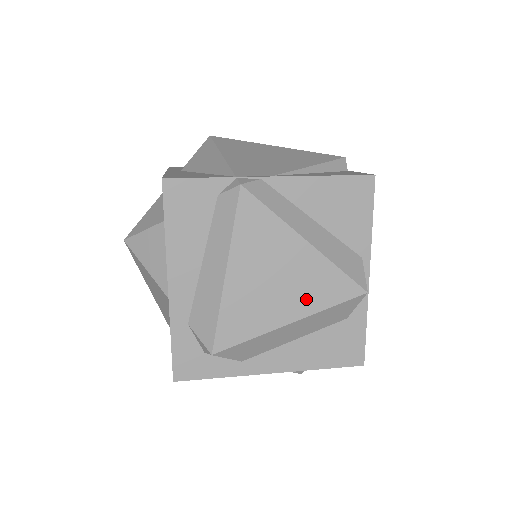
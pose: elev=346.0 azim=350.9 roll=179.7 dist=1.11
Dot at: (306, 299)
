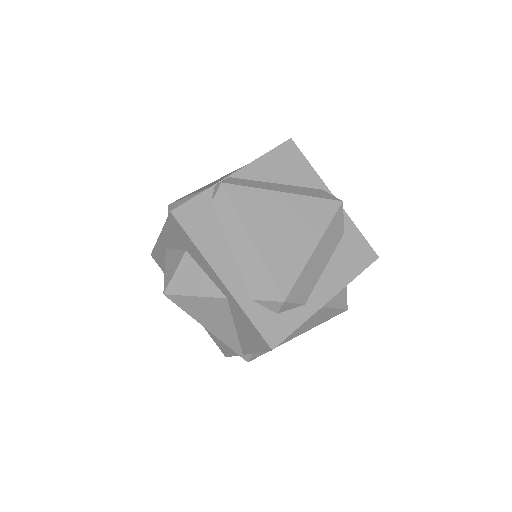
Dot at: (312, 228)
